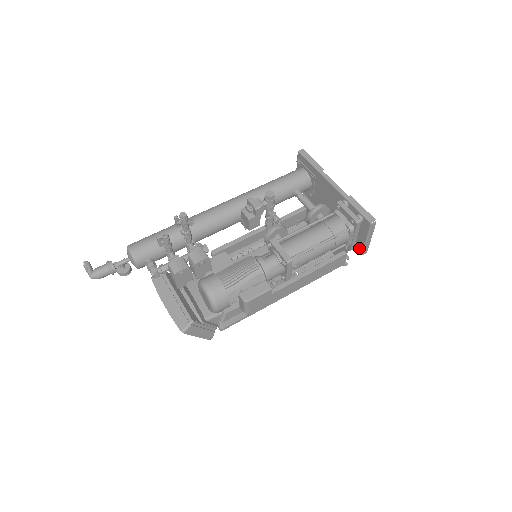
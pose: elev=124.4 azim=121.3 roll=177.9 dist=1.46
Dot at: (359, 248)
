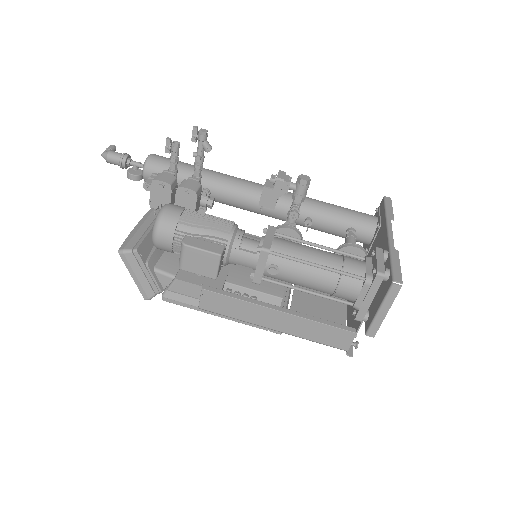
Dot at: (368, 323)
